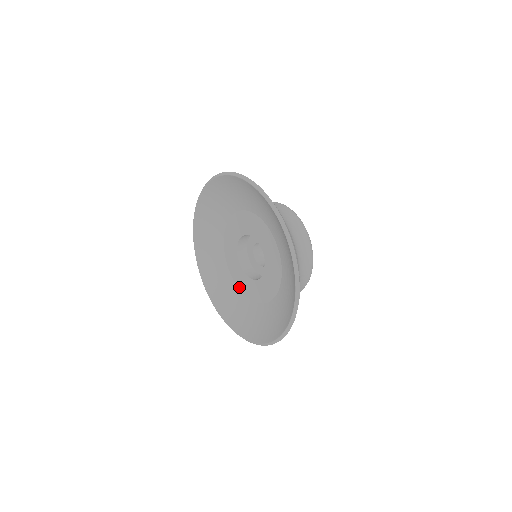
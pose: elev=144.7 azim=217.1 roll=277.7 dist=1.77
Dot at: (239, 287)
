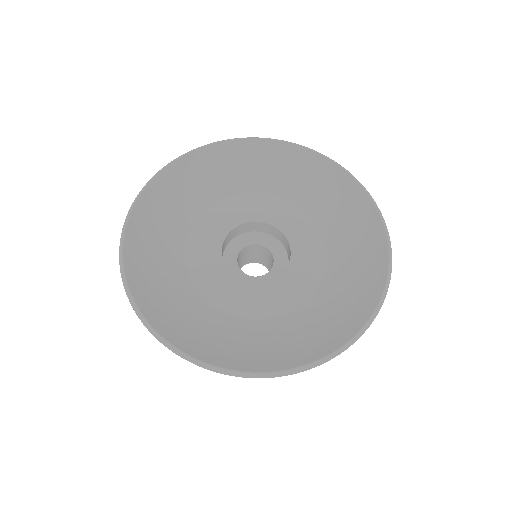
Dot at: (240, 314)
